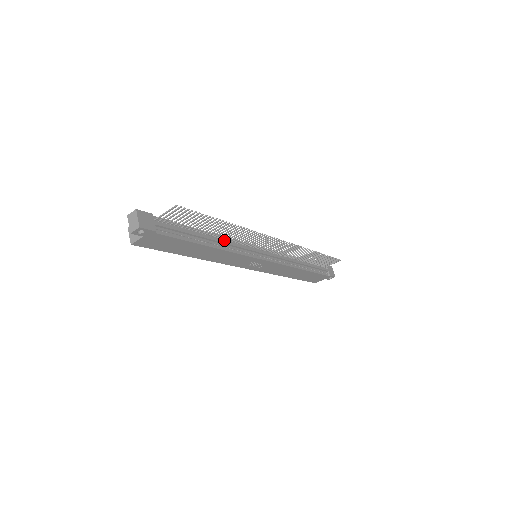
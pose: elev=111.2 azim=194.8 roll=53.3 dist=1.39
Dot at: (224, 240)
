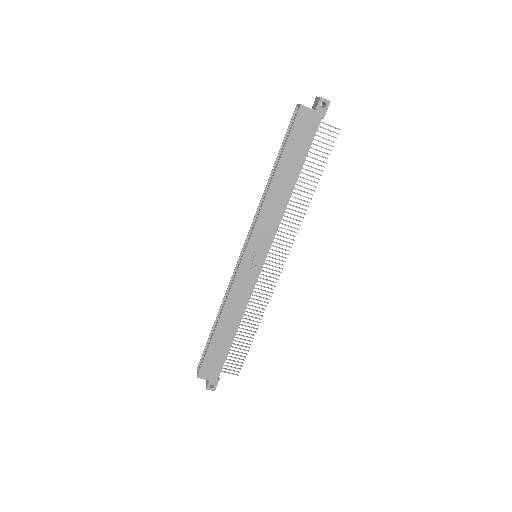
Dot at: occluded
